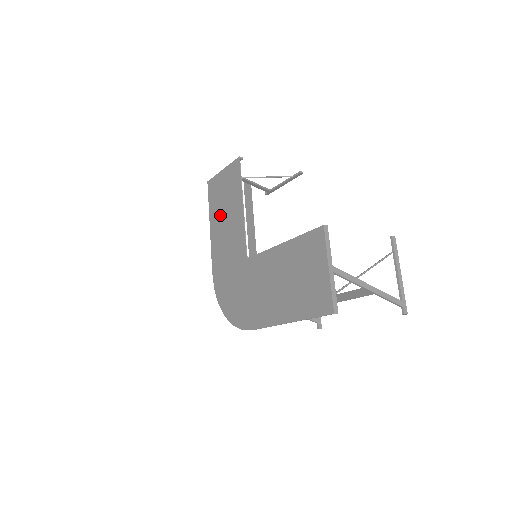
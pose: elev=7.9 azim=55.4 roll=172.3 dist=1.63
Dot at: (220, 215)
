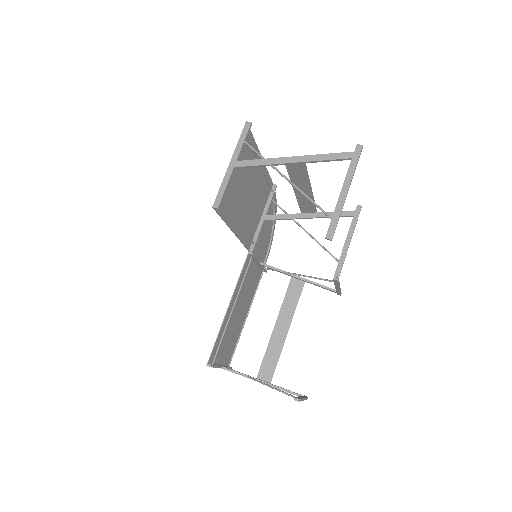
Dot at: (250, 180)
